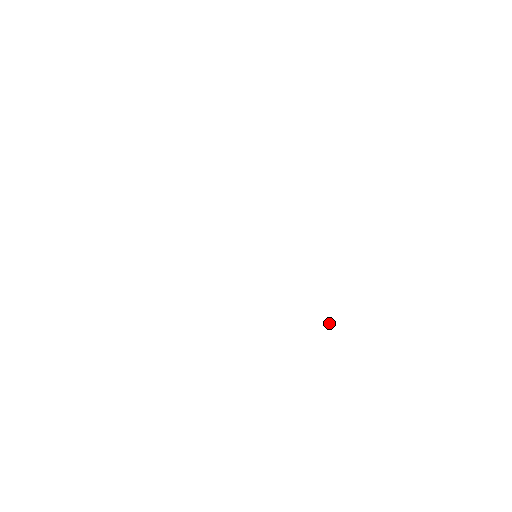
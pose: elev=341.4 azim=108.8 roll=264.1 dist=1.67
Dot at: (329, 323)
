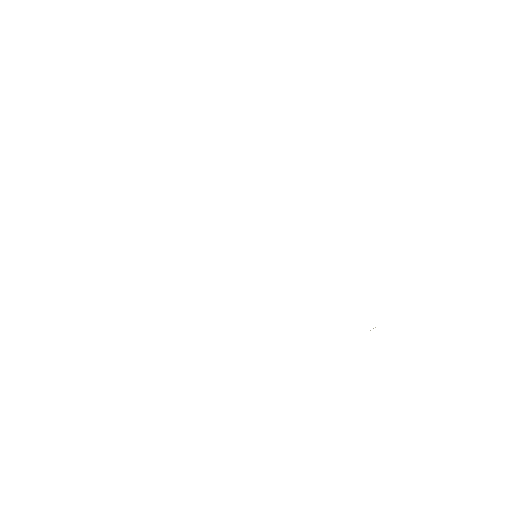
Dot at: occluded
